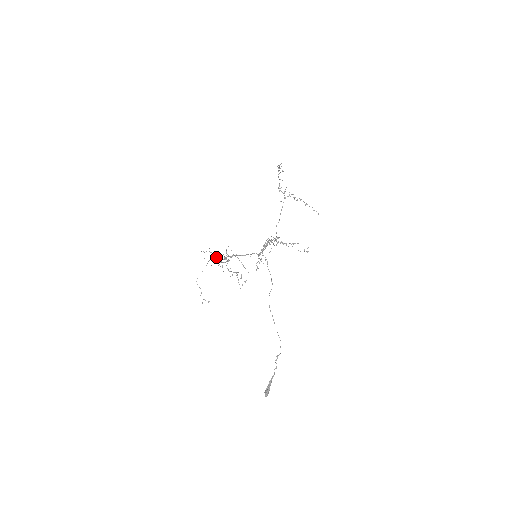
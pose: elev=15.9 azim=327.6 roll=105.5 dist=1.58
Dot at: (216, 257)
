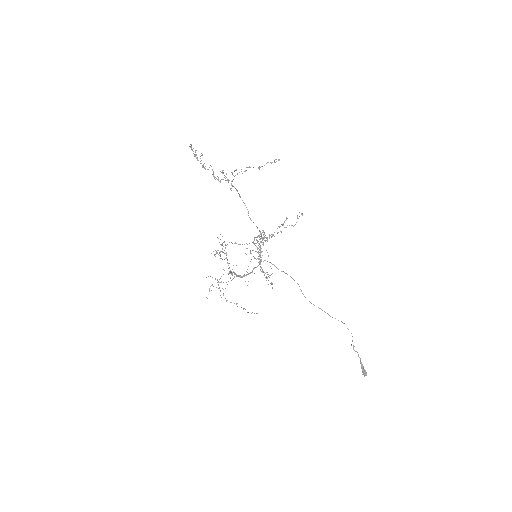
Dot at: occluded
